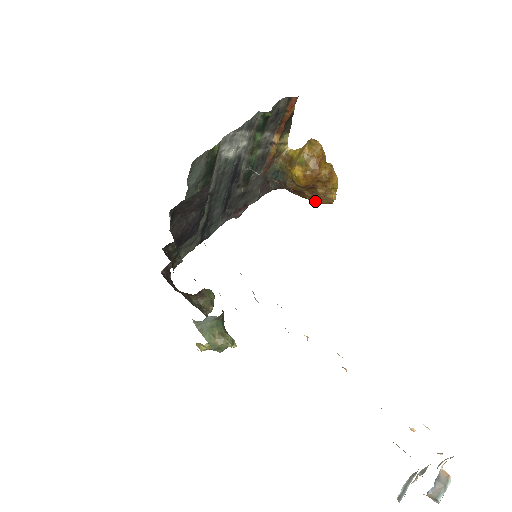
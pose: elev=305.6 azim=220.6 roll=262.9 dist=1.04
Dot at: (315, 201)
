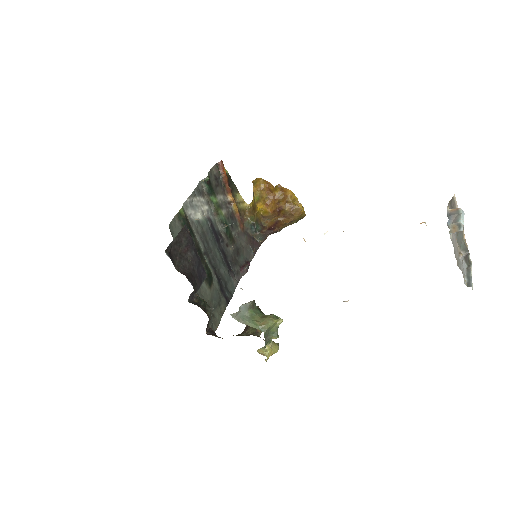
Dot at: (291, 220)
